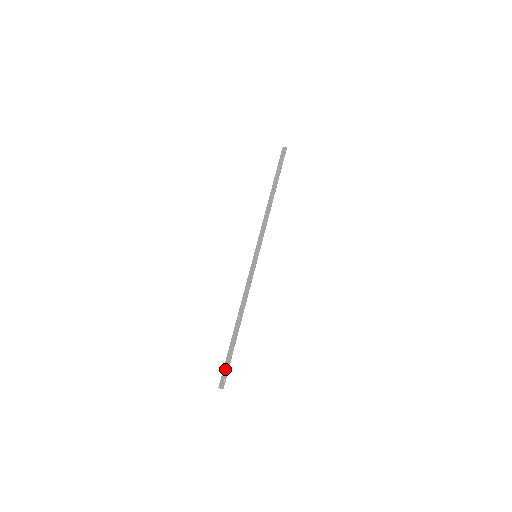
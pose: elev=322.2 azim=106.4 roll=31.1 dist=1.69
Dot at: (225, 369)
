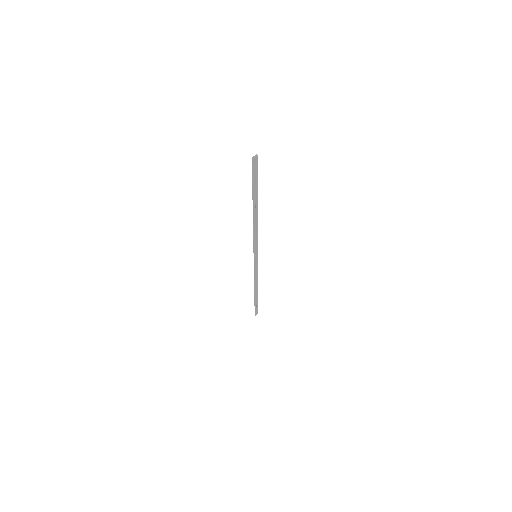
Dot at: (257, 309)
